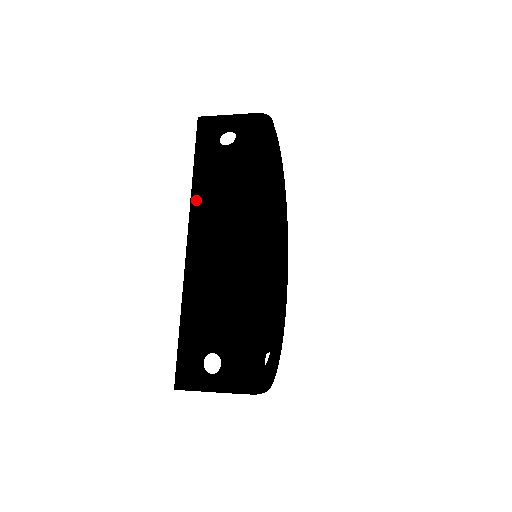
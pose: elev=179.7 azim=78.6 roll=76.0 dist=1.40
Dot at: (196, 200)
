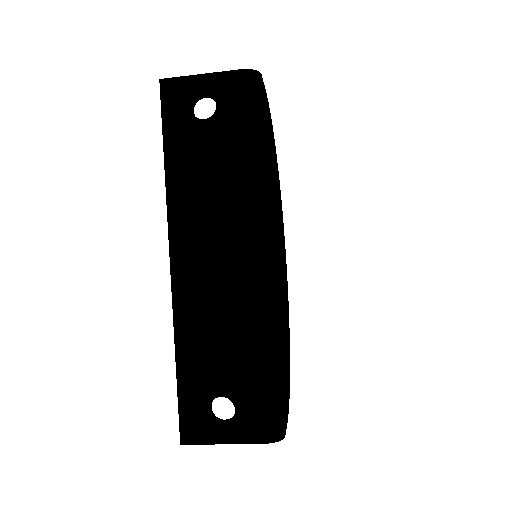
Dot at: (174, 200)
